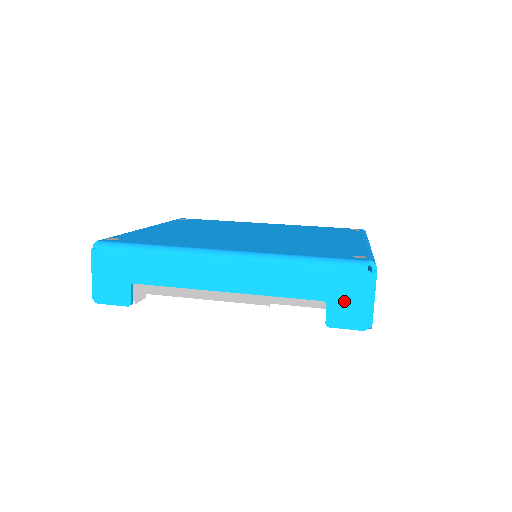
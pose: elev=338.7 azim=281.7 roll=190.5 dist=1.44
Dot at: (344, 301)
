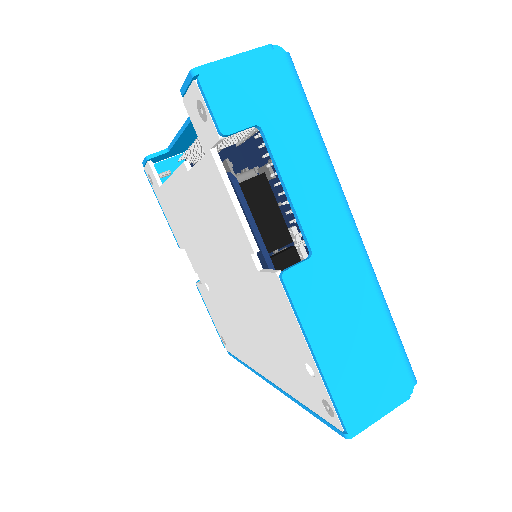
Dot at: occluded
